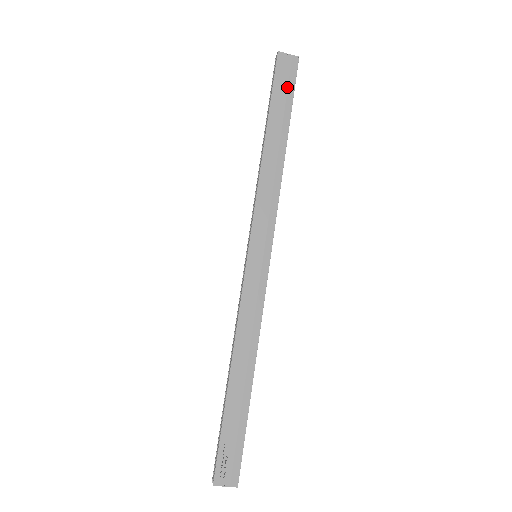
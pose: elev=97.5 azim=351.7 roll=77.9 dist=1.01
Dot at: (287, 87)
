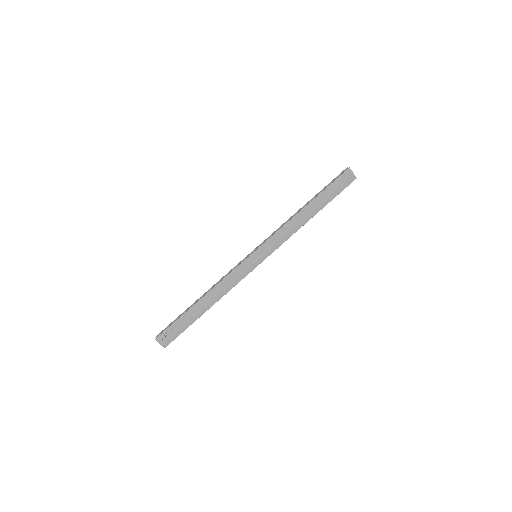
Dot at: (338, 189)
